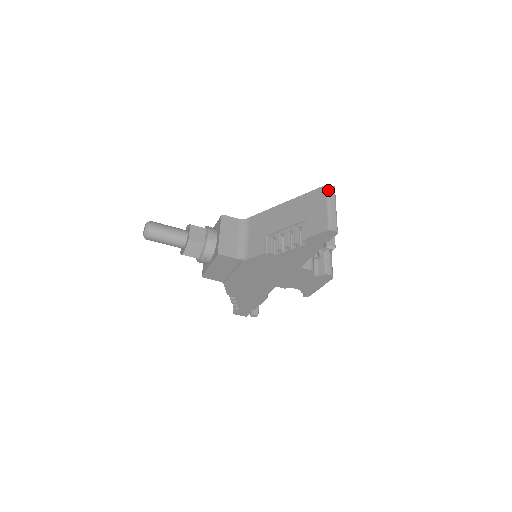
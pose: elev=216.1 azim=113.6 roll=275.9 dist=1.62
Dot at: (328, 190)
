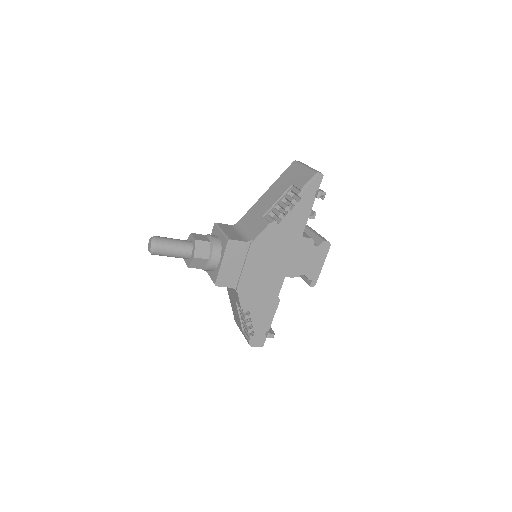
Dot at: (298, 162)
